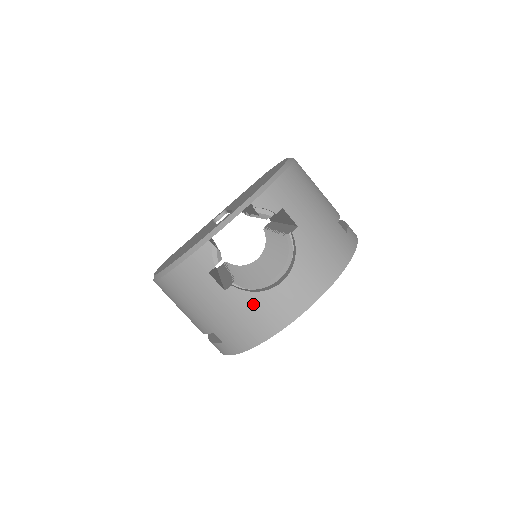
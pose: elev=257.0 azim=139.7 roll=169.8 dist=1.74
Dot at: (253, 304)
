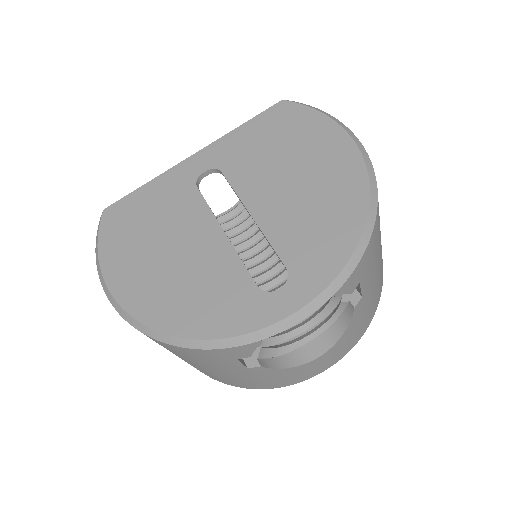
Dot at: (275, 375)
